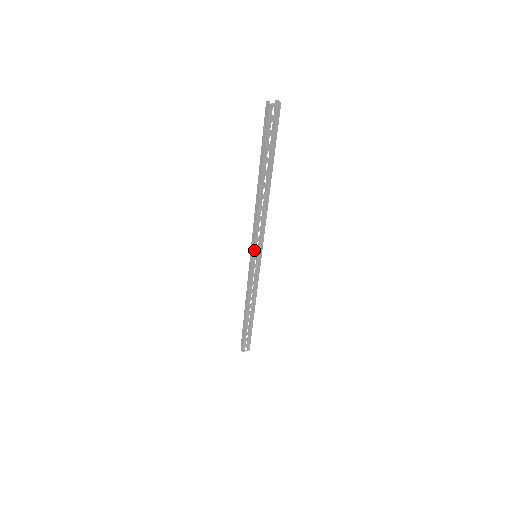
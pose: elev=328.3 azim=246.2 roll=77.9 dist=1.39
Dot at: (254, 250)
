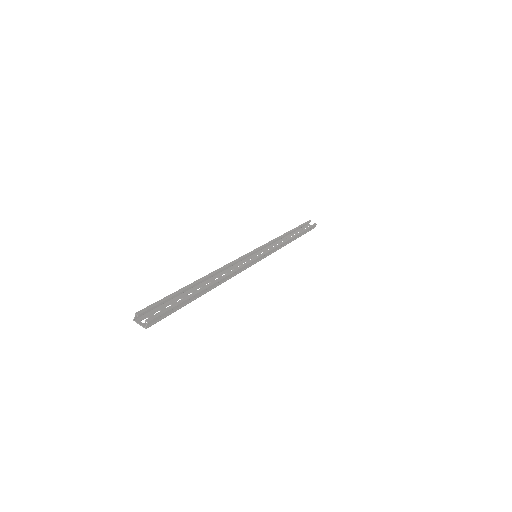
Dot at: (246, 259)
